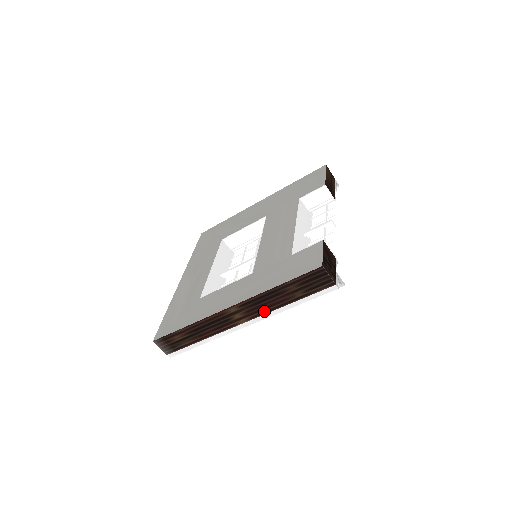
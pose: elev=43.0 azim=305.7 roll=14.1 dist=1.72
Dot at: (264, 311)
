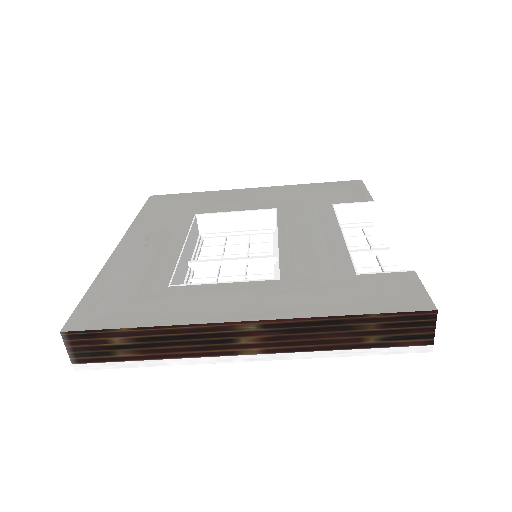
Dot at: (297, 347)
